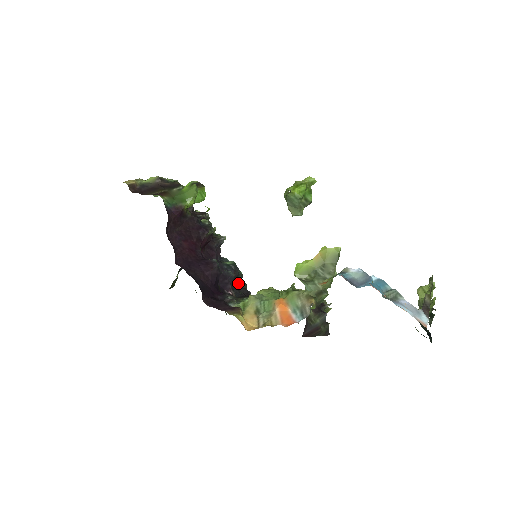
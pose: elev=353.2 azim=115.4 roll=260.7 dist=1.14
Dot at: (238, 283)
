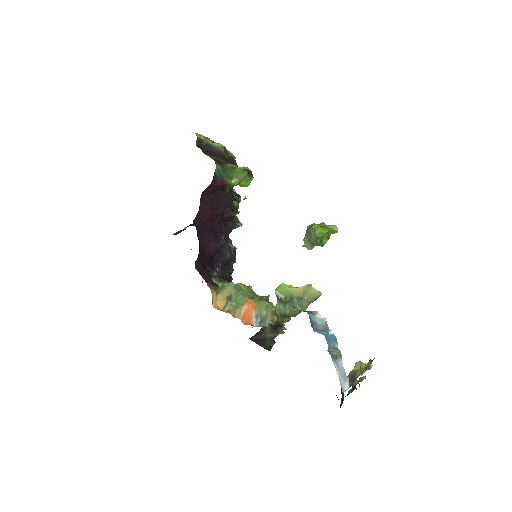
Dot at: (228, 266)
